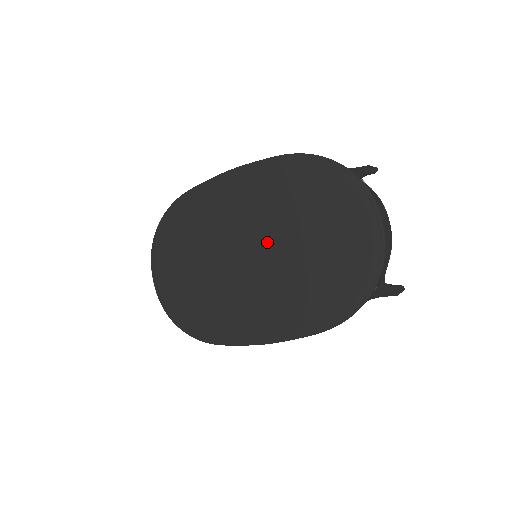
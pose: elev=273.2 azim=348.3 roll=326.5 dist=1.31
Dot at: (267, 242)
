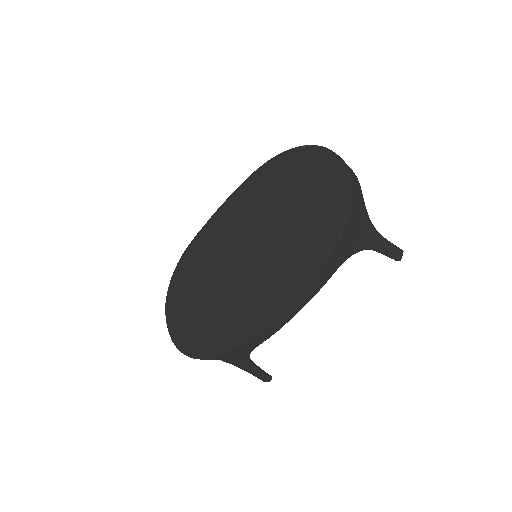
Dot at: (259, 228)
